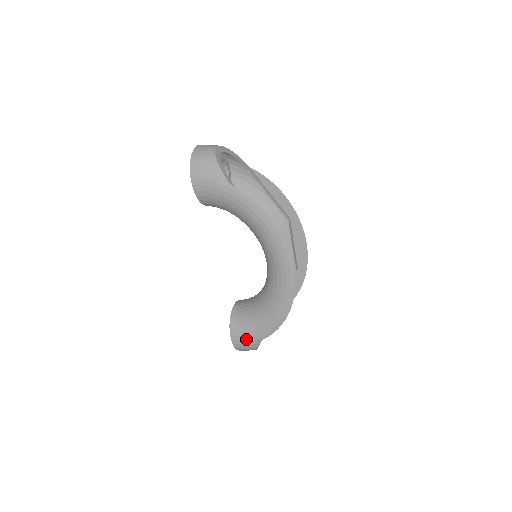
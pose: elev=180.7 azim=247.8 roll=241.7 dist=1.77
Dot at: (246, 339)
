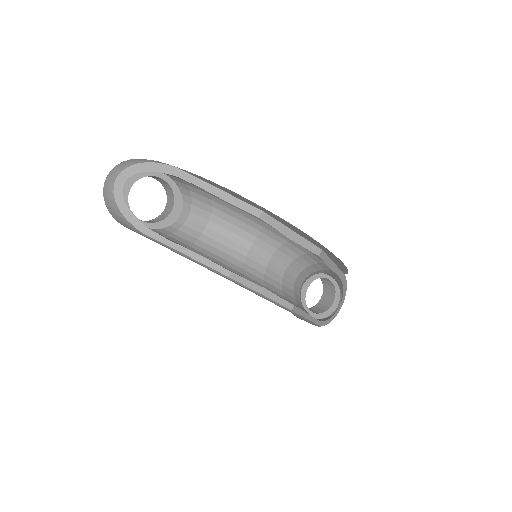
Dot at: occluded
